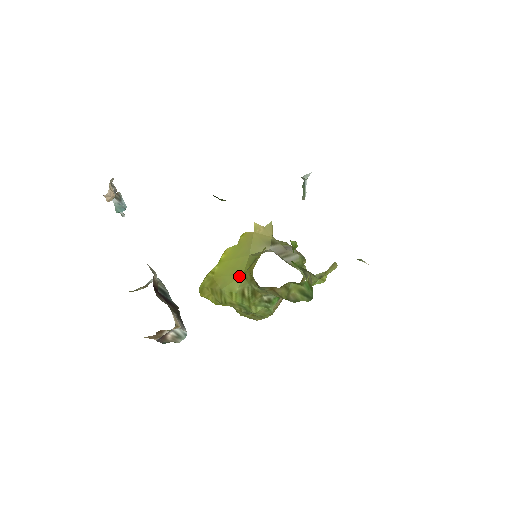
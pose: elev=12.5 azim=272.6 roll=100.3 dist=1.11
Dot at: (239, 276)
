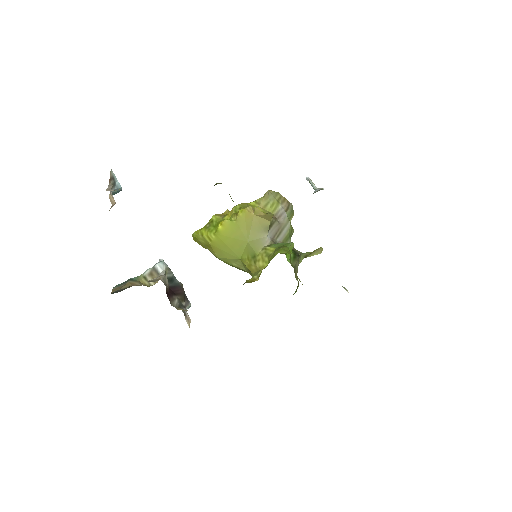
Dot at: (236, 258)
